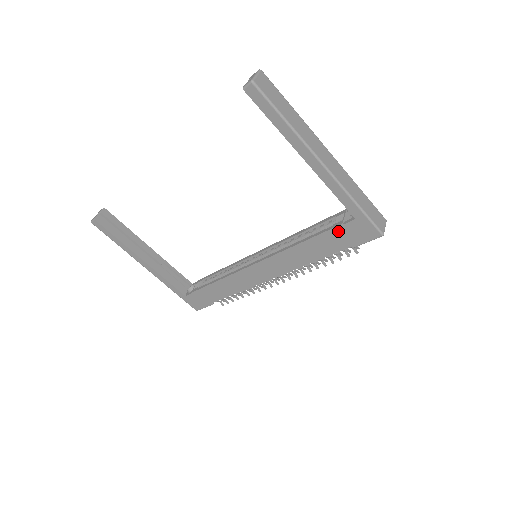
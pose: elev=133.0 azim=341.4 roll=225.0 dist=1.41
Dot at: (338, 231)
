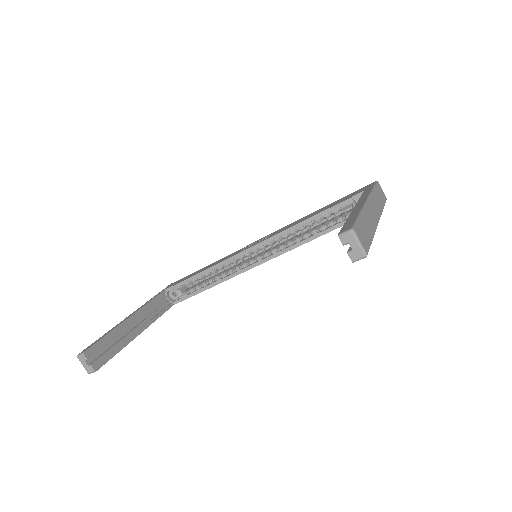
Dot at: occluded
